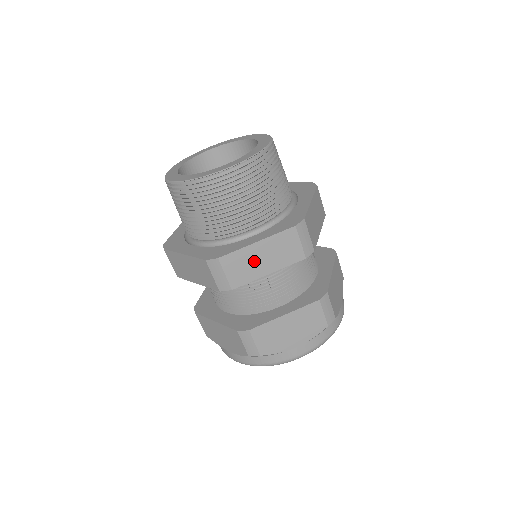
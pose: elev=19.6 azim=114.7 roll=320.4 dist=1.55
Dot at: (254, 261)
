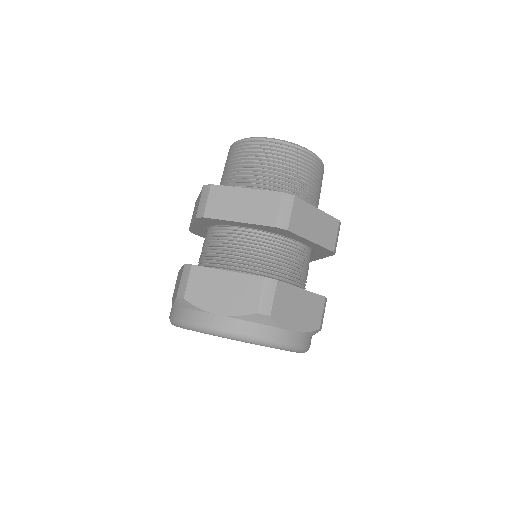
Dot at: (310, 222)
